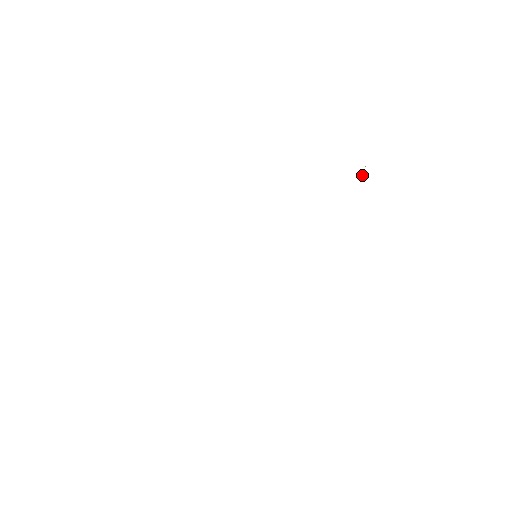
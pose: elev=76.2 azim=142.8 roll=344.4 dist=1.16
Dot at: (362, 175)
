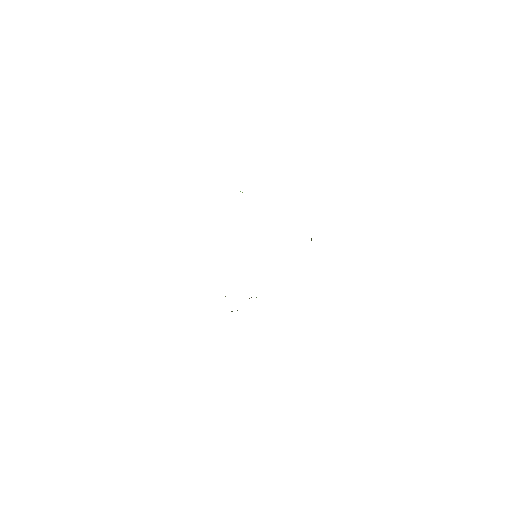
Dot at: occluded
